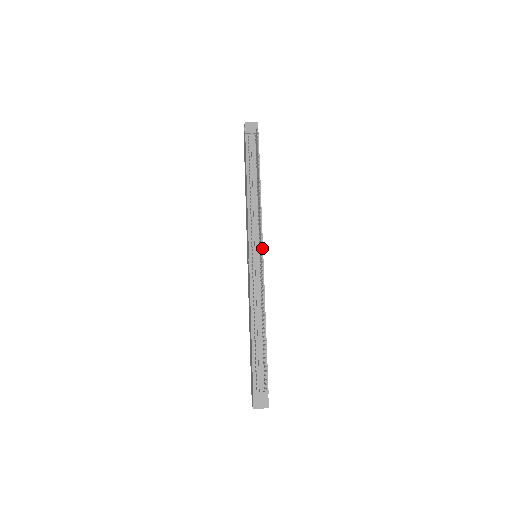
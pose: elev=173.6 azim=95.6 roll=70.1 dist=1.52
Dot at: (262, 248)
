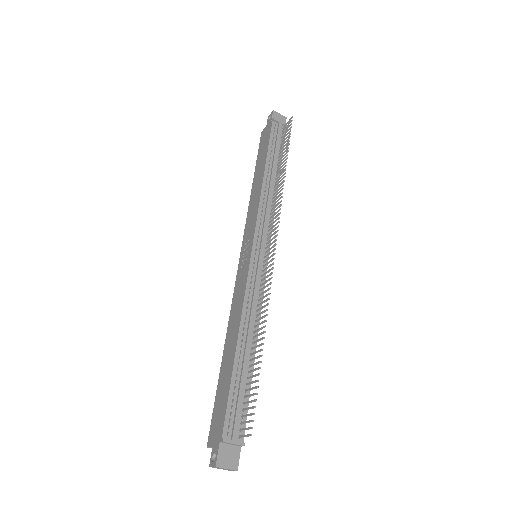
Dot at: (269, 247)
